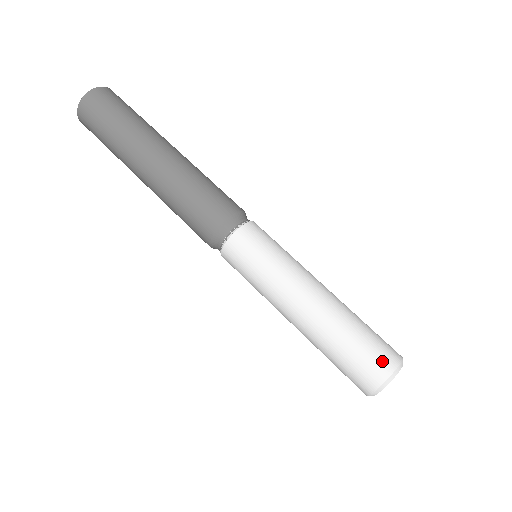
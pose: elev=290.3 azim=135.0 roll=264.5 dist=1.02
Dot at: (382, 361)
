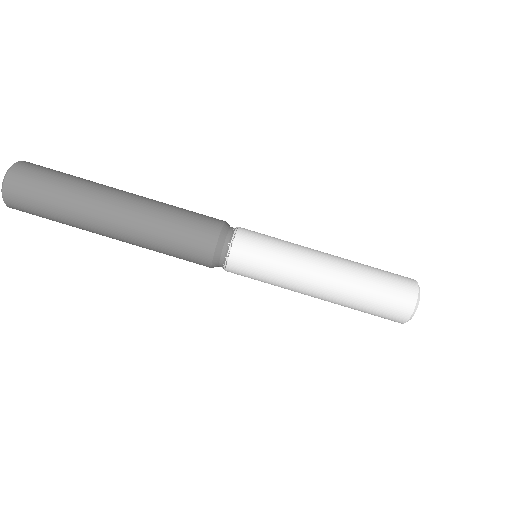
Dot at: (406, 290)
